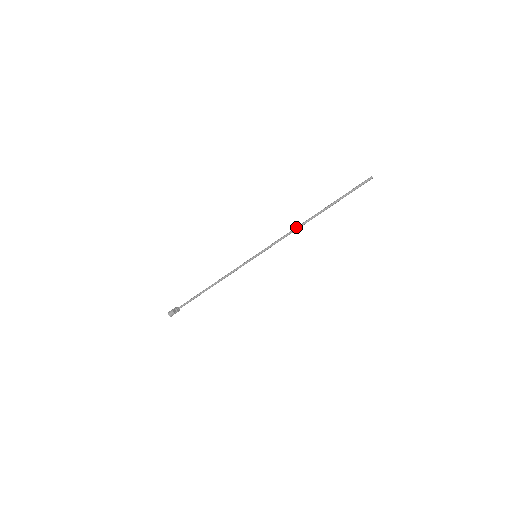
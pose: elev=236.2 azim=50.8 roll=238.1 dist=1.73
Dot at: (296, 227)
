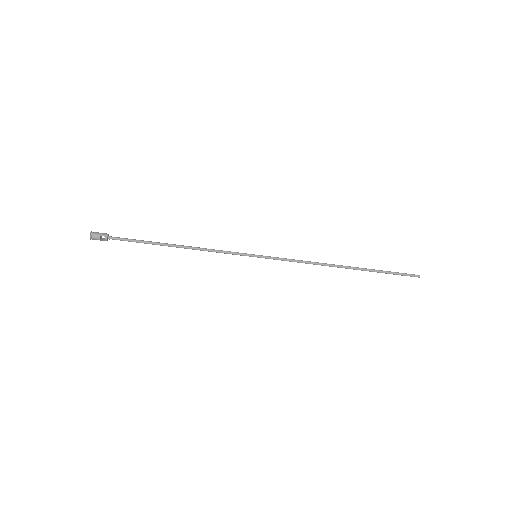
Dot at: (321, 263)
